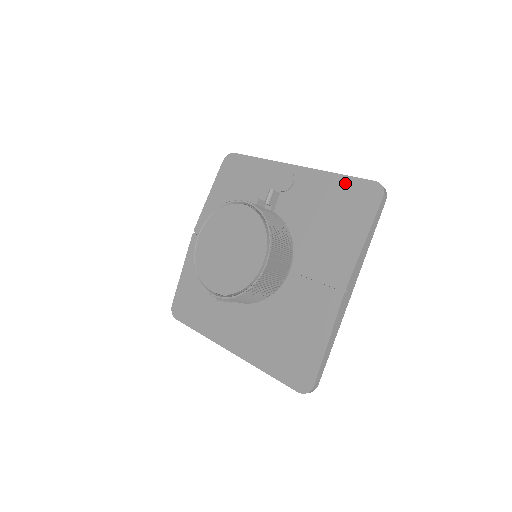
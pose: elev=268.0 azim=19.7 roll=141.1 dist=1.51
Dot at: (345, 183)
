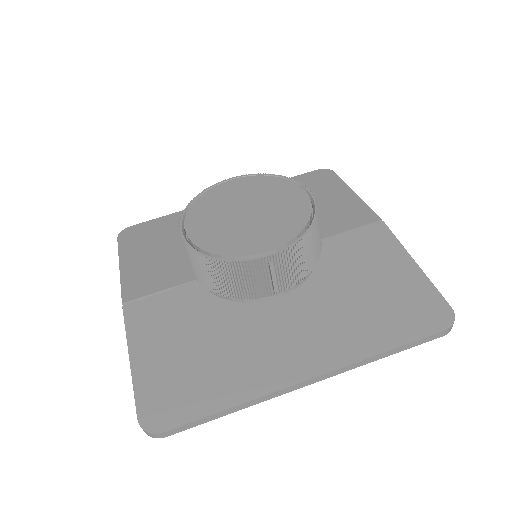
Dot at: occluded
